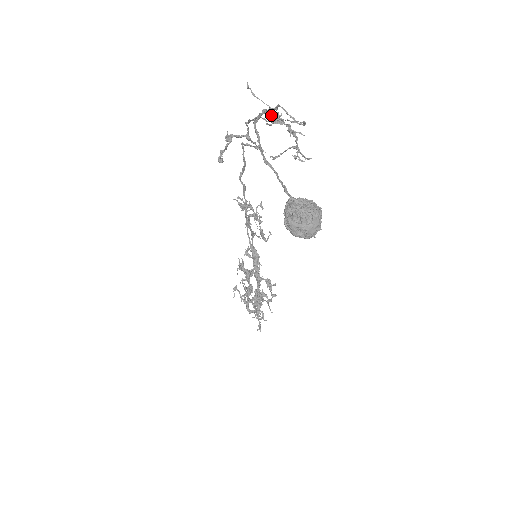
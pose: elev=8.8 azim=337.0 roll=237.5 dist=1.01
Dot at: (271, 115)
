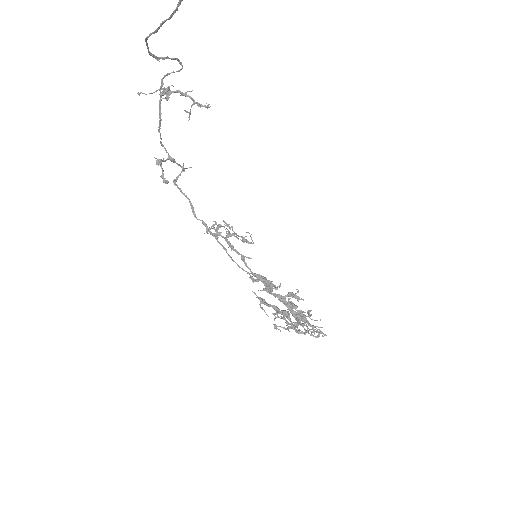
Dot at: (164, 94)
